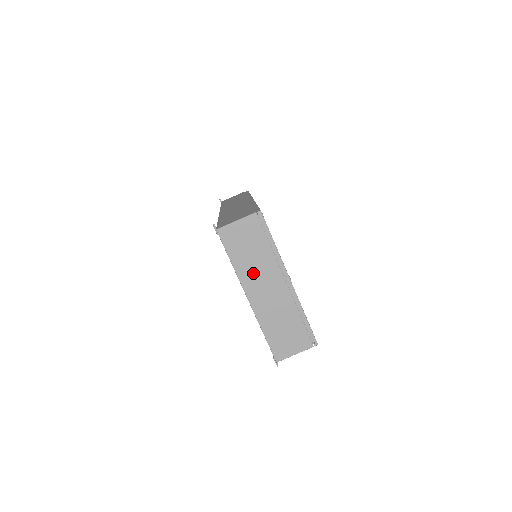
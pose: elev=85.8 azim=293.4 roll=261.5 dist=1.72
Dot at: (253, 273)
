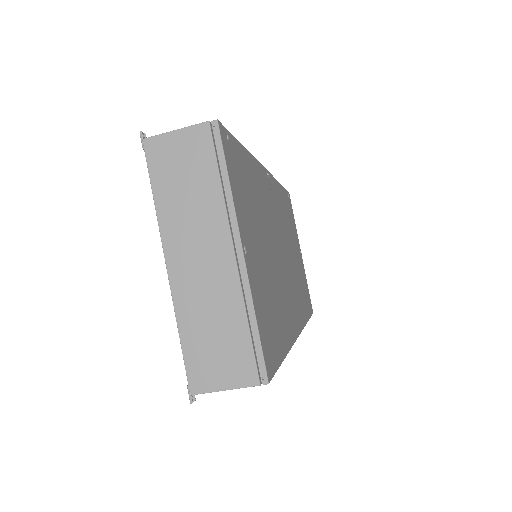
Dot at: (184, 224)
